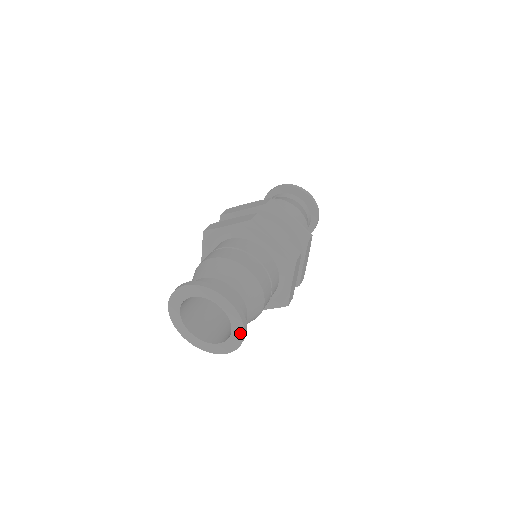
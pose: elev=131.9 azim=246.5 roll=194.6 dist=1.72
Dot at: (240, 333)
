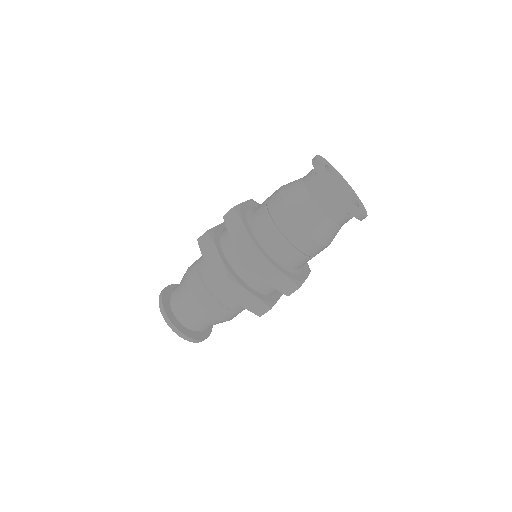
Dot at: occluded
